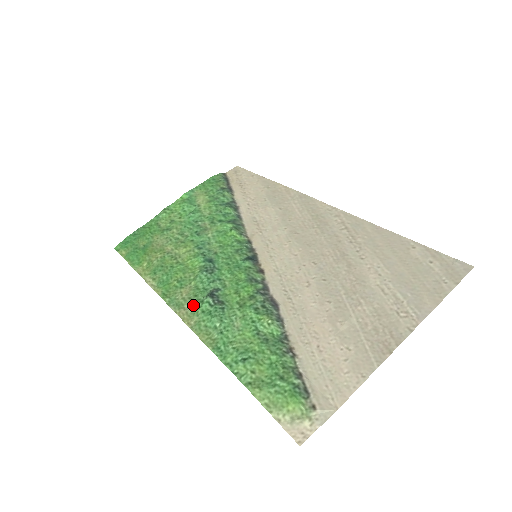
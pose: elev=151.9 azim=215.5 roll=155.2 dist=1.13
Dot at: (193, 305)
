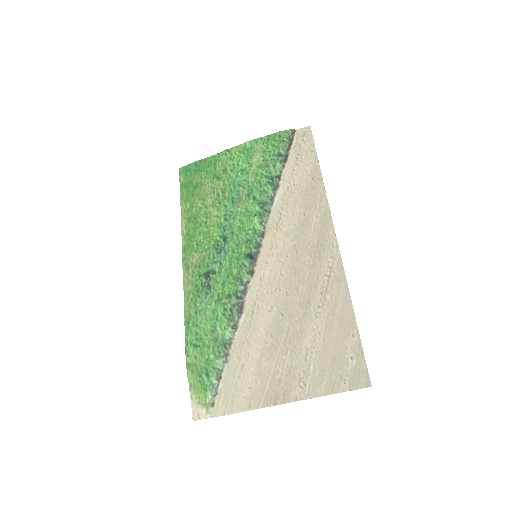
Dot at: (194, 274)
